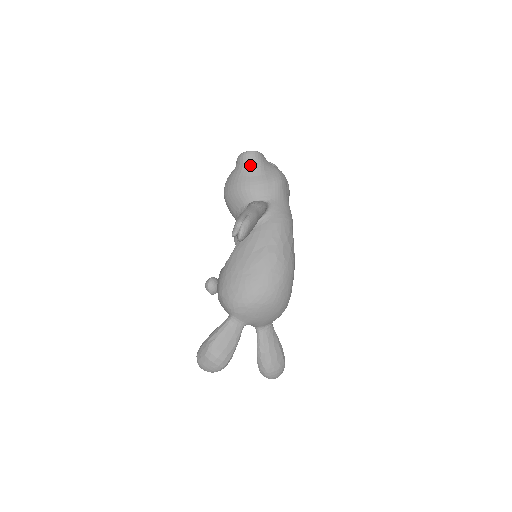
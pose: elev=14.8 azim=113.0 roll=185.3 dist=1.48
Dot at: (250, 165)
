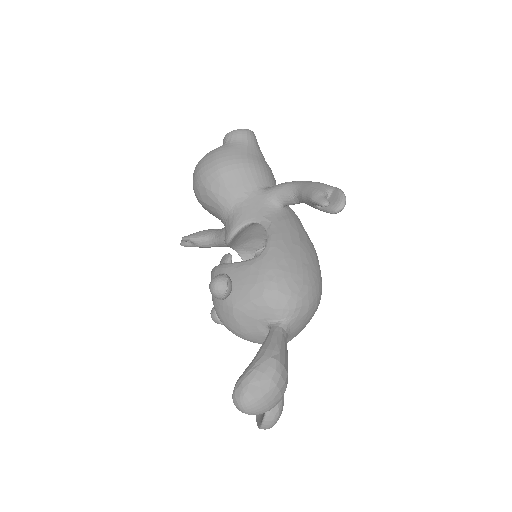
Dot at: (256, 145)
